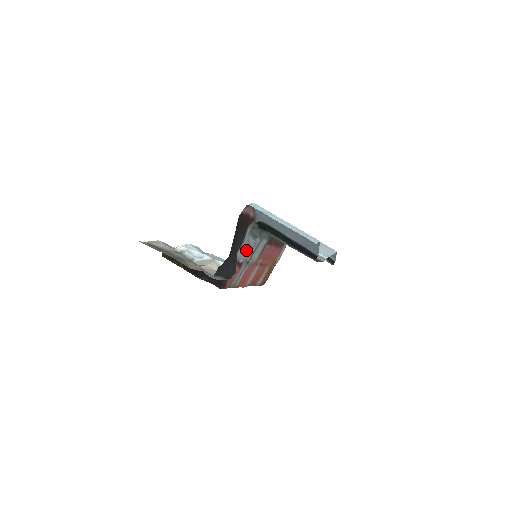
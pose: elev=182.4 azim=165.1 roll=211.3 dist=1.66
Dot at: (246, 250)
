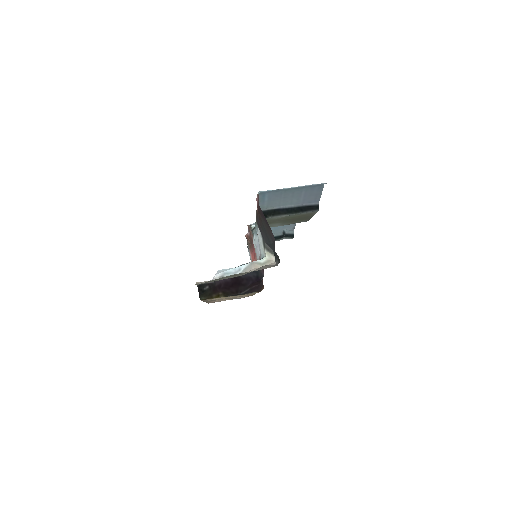
Dot at: (259, 245)
